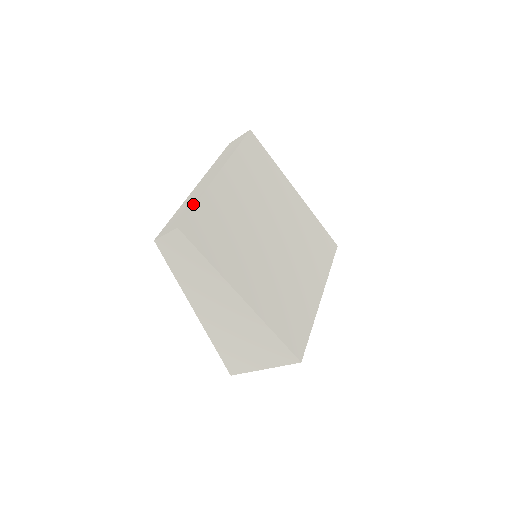
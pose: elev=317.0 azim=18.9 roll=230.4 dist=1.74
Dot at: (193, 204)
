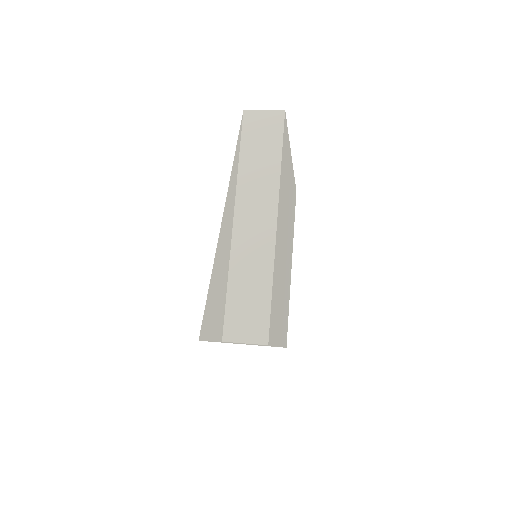
Dot at: (268, 294)
